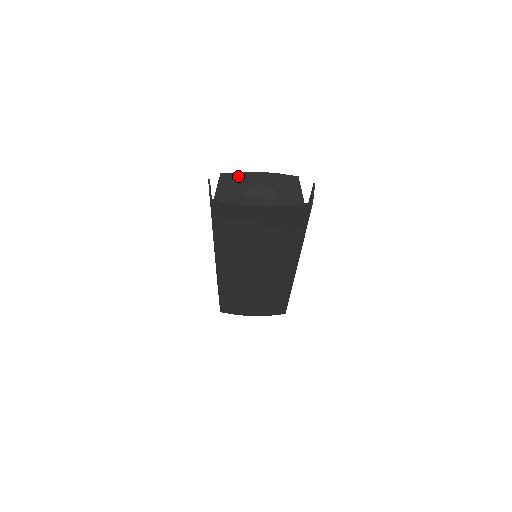
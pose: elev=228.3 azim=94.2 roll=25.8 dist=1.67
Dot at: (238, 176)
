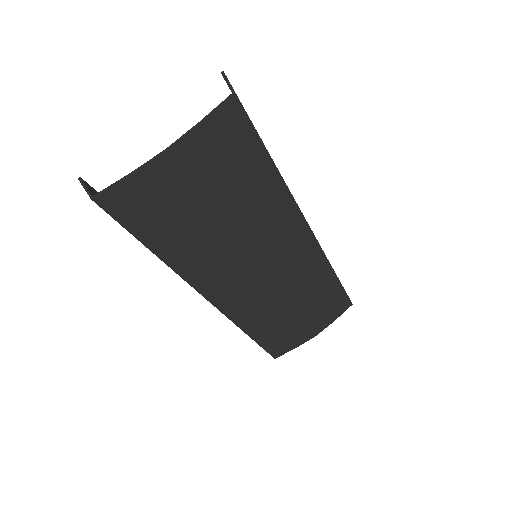
Dot at: occluded
